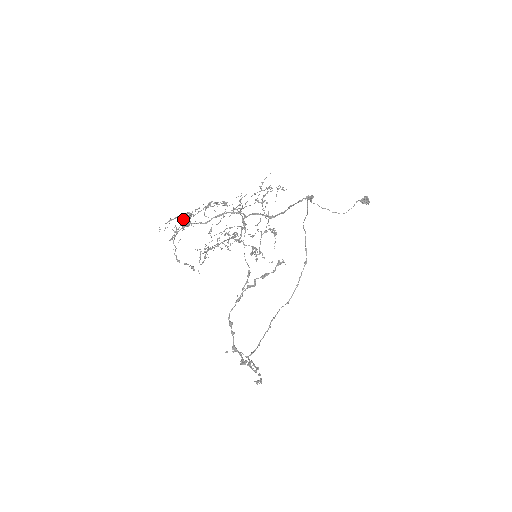
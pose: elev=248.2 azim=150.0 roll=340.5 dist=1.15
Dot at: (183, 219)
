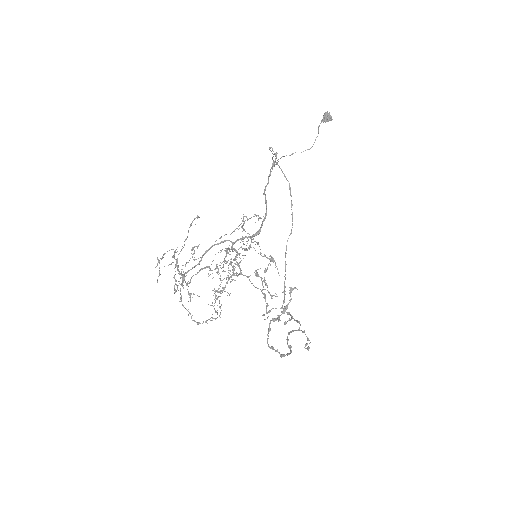
Dot at: (179, 281)
